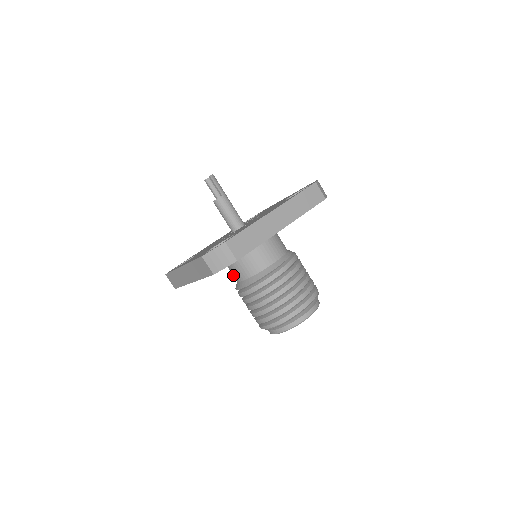
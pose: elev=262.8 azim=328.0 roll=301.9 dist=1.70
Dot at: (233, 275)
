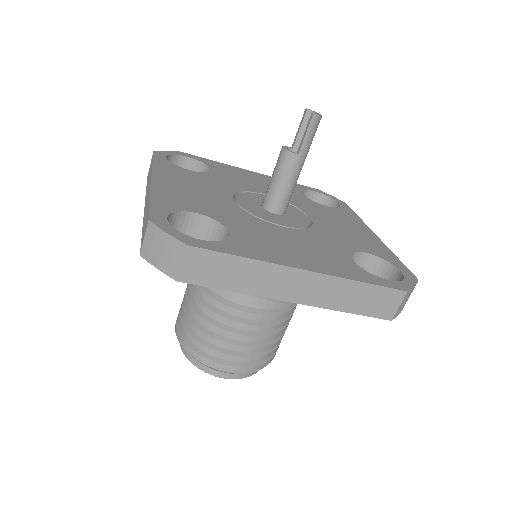
Dot at: occluded
